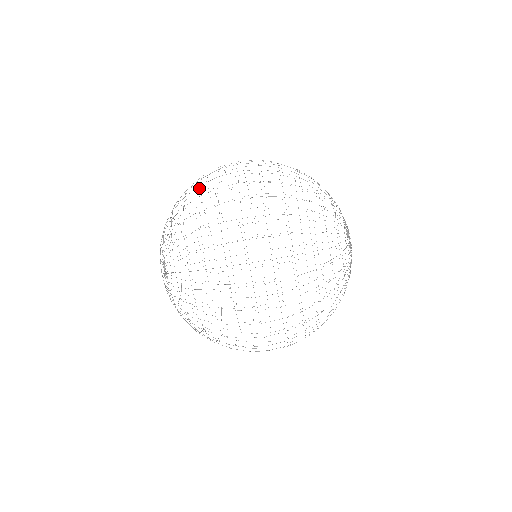
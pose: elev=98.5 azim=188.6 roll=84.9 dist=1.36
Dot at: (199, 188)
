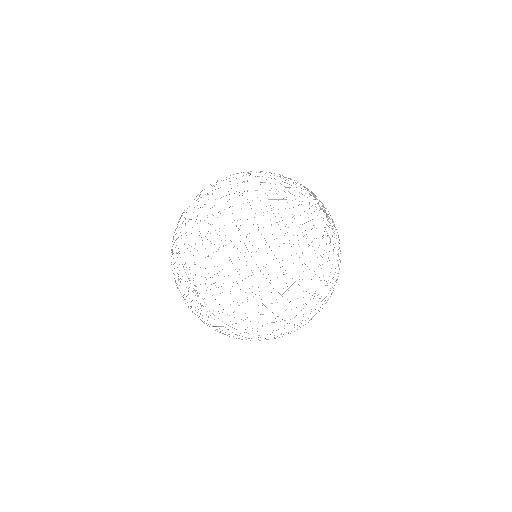
Dot at: occluded
